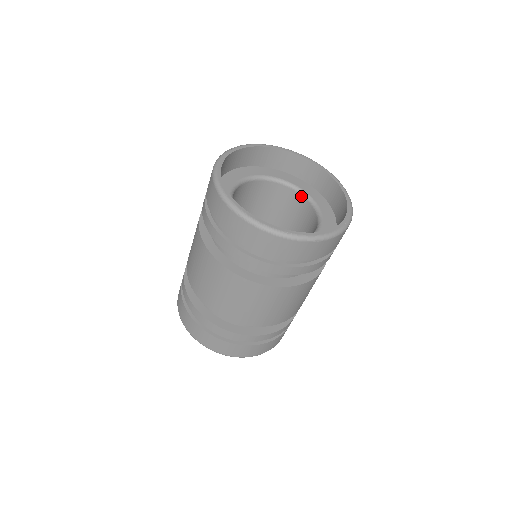
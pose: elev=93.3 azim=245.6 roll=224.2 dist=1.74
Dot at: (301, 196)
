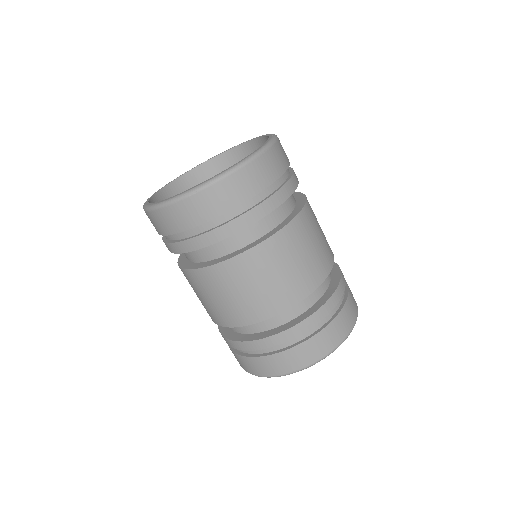
Dot at: occluded
